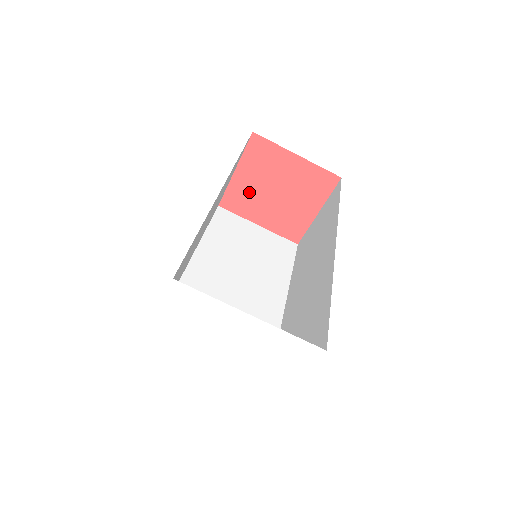
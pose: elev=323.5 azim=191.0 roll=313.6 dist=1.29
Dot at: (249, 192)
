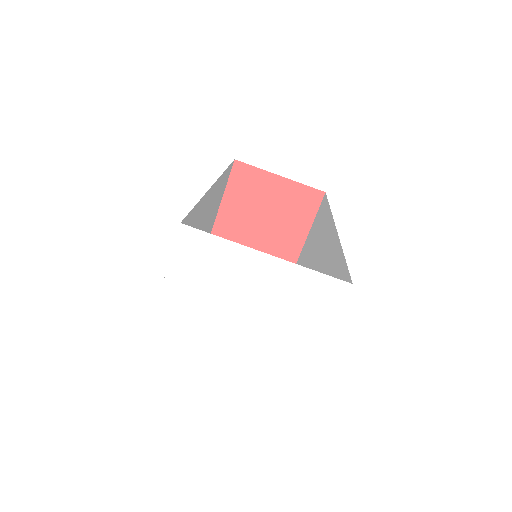
Dot at: (237, 222)
